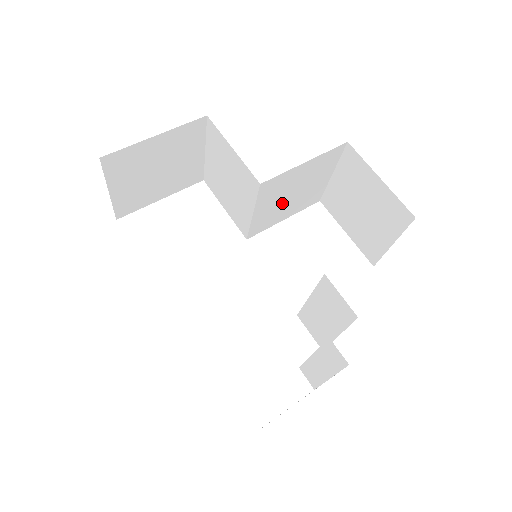
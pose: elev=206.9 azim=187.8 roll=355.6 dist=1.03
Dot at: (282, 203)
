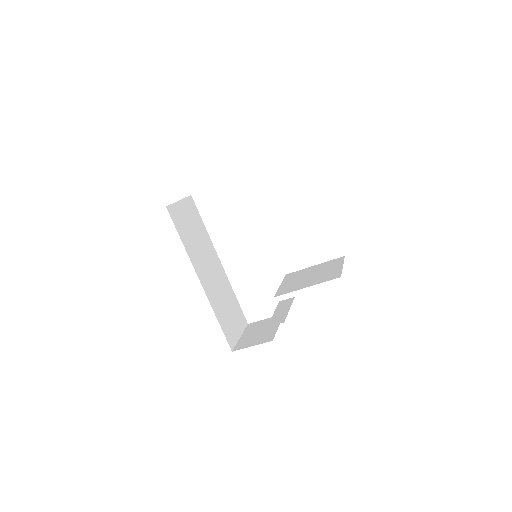
Dot at: occluded
